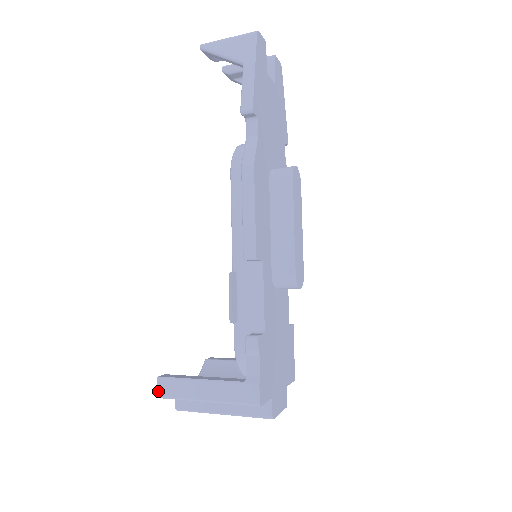
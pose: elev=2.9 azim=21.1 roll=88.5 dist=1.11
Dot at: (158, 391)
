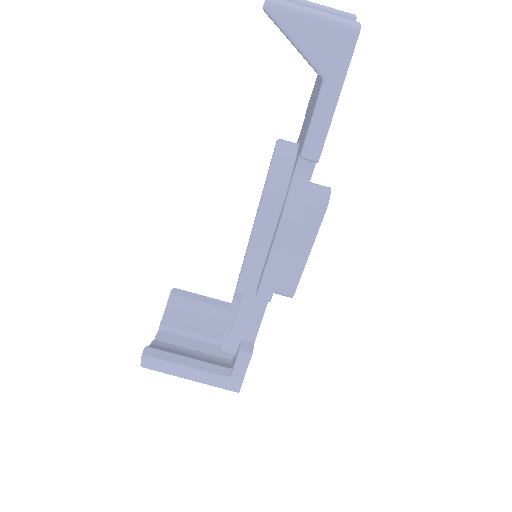
Dot at: (142, 364)
